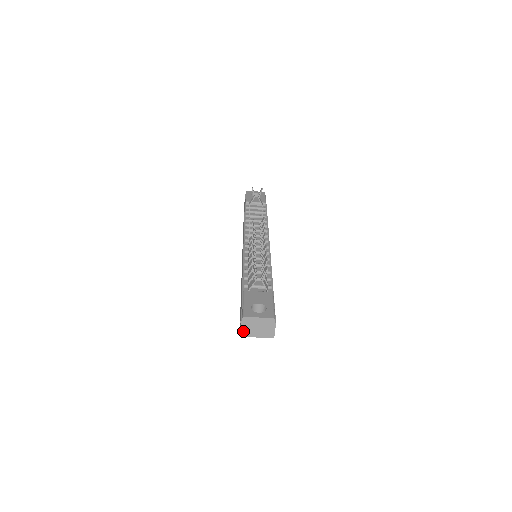
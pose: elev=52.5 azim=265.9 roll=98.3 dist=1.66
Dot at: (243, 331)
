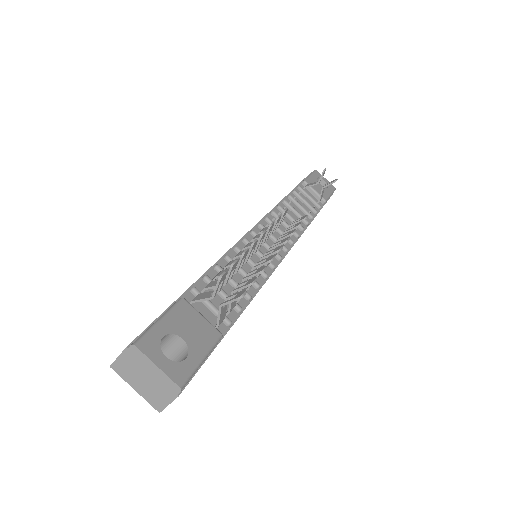
Dot at: (119, 363)
